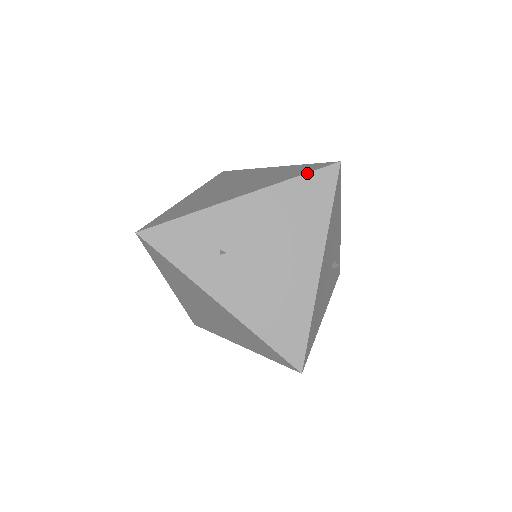
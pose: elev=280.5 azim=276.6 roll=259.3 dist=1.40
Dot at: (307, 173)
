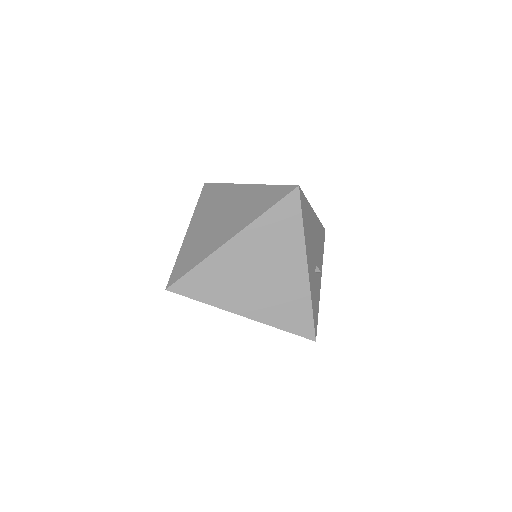
Dot at: occluded
